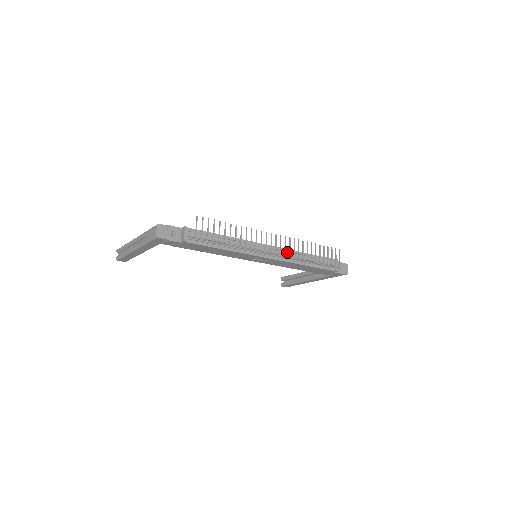
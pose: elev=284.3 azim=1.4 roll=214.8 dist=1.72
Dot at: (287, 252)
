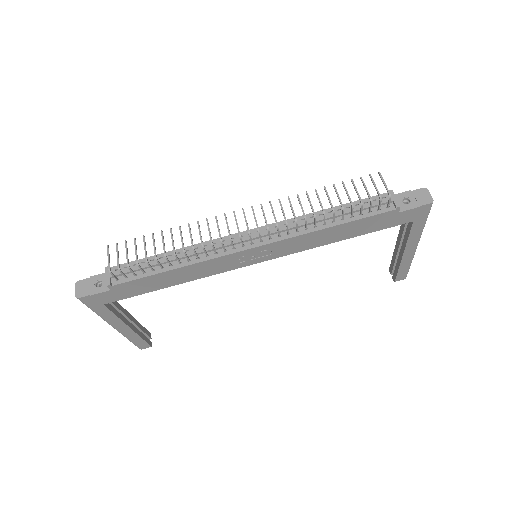
Dot at: (285, 224)
